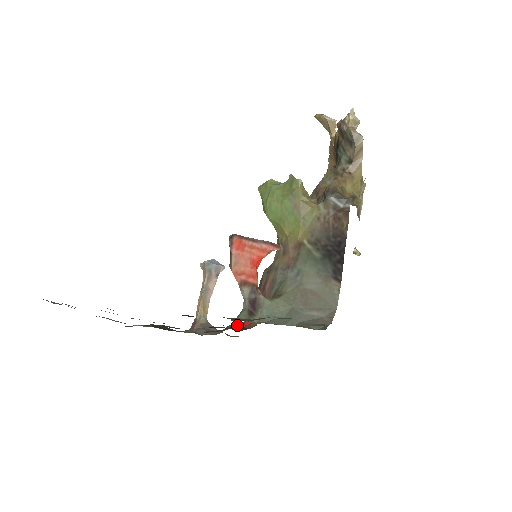
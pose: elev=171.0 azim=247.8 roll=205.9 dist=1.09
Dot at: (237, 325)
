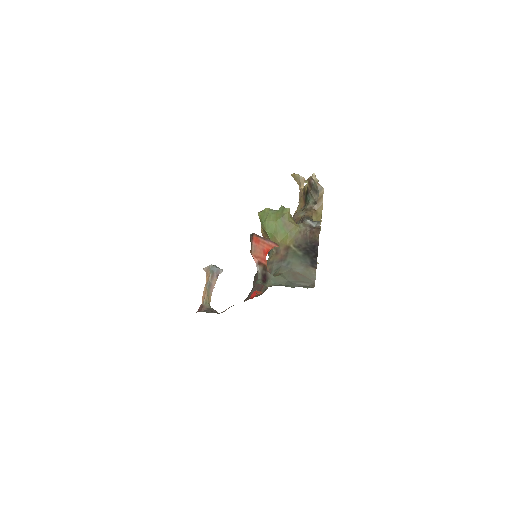
Dot at: occluded
